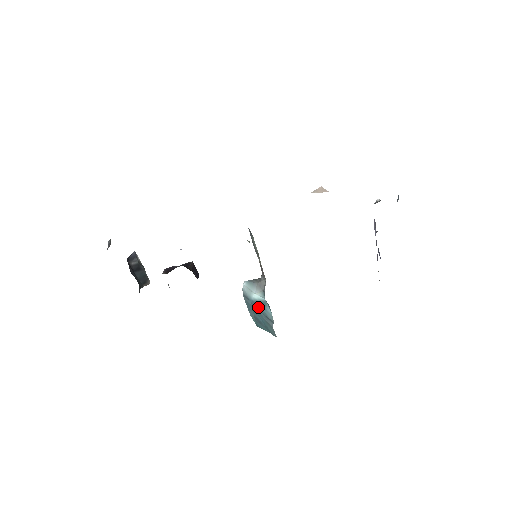
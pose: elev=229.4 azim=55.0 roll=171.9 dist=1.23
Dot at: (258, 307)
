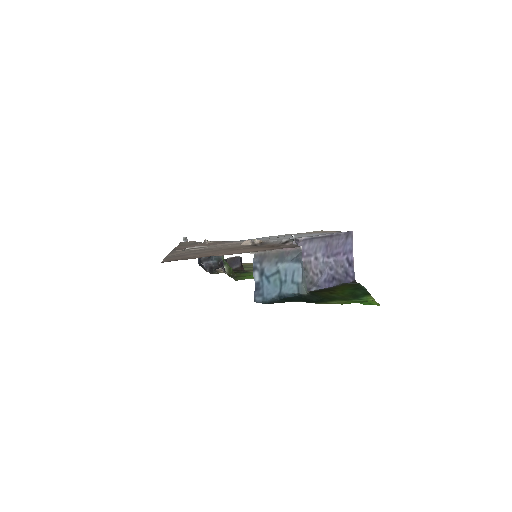
Dot at: occluded
